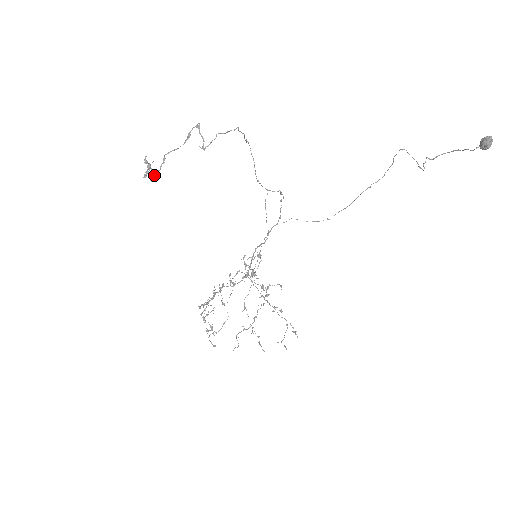
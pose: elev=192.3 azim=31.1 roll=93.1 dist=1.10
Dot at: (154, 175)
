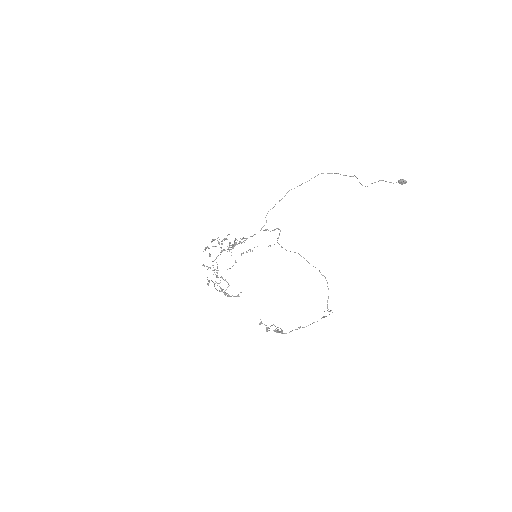
Dot at: occluded
